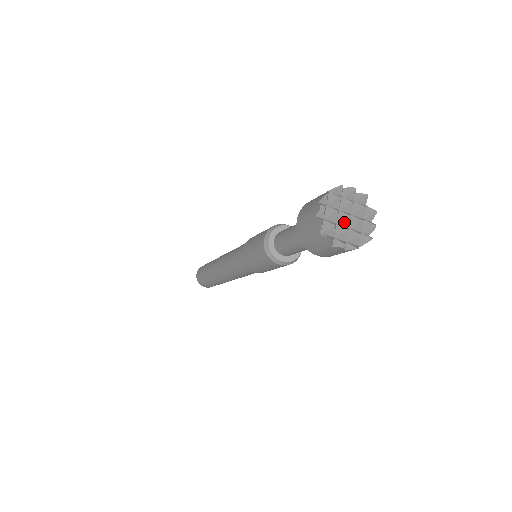
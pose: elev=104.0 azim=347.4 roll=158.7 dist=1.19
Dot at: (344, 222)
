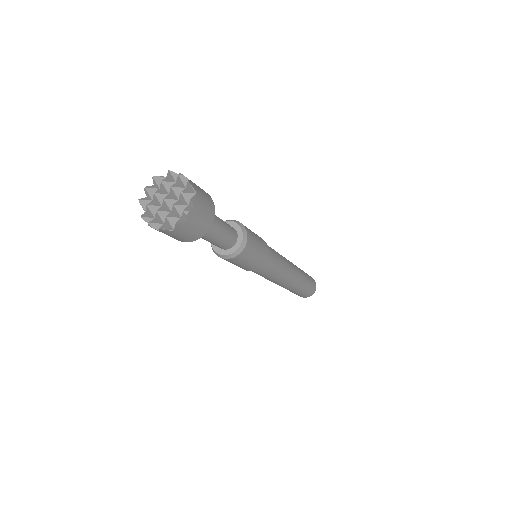
Dot at: (165, 205)
